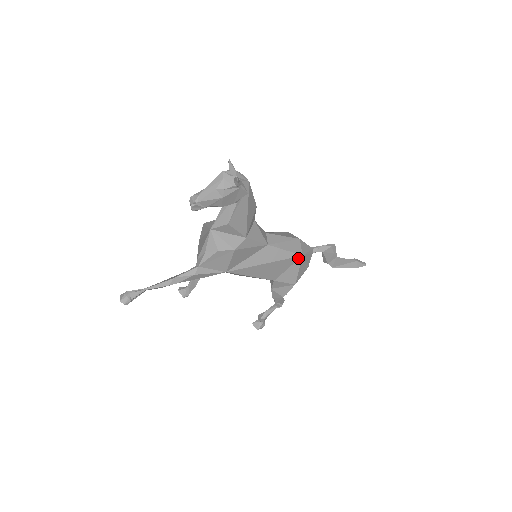
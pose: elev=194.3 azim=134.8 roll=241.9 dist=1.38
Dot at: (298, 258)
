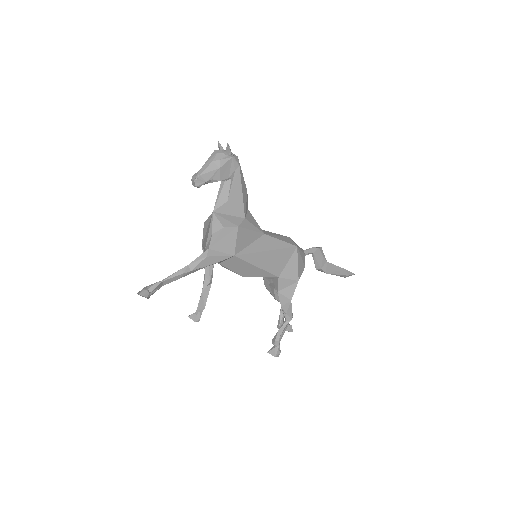
Dot at: (294, 249)
